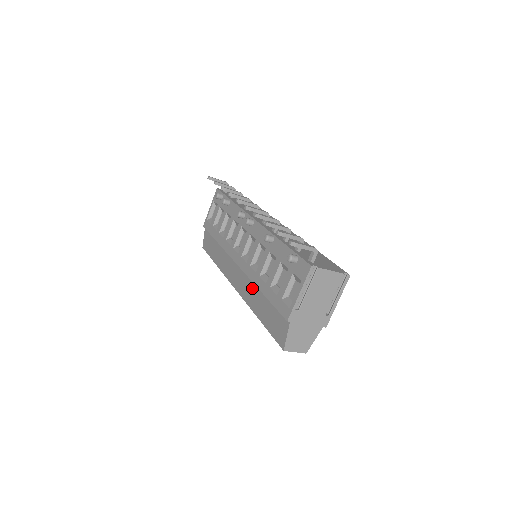
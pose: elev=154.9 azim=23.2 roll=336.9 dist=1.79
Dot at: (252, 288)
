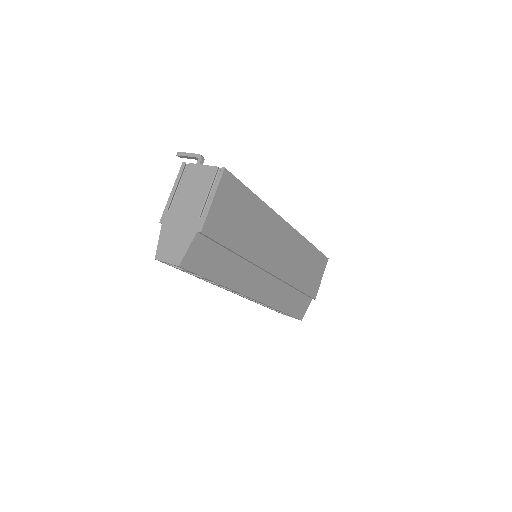
Dot at: occluded
